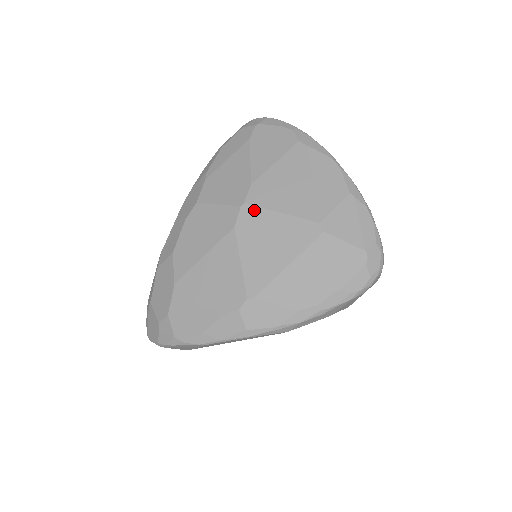
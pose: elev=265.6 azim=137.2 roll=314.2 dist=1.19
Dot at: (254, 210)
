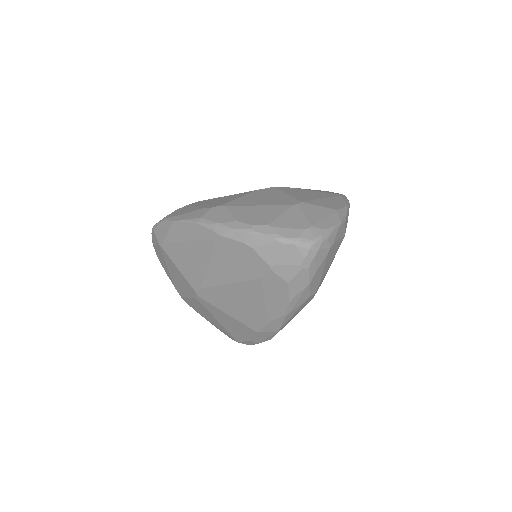
Dot at: (276, 189)
